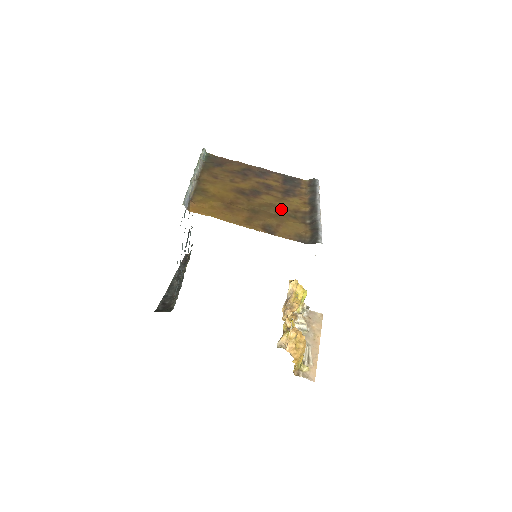
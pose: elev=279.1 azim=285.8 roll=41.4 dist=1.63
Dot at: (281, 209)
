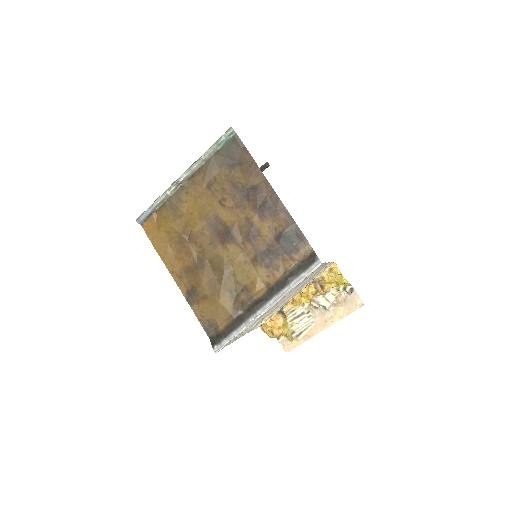
Dot at: (230, 277)
